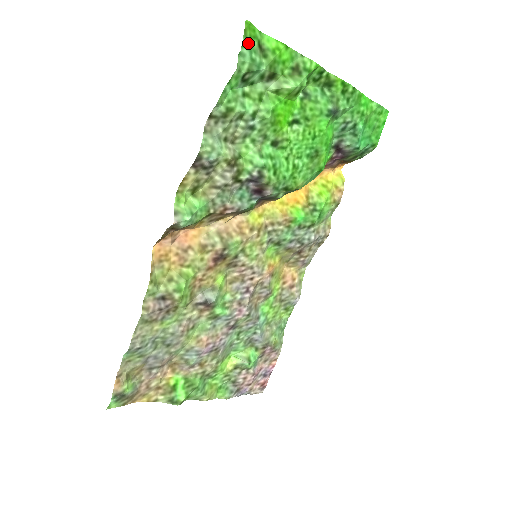
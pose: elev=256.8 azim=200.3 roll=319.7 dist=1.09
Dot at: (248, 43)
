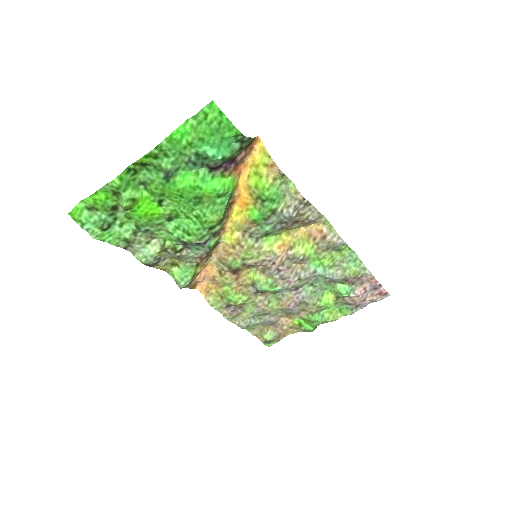
Dot at: (82, 221)
